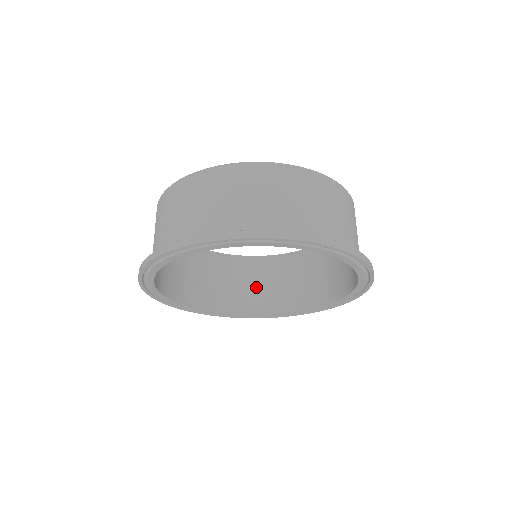
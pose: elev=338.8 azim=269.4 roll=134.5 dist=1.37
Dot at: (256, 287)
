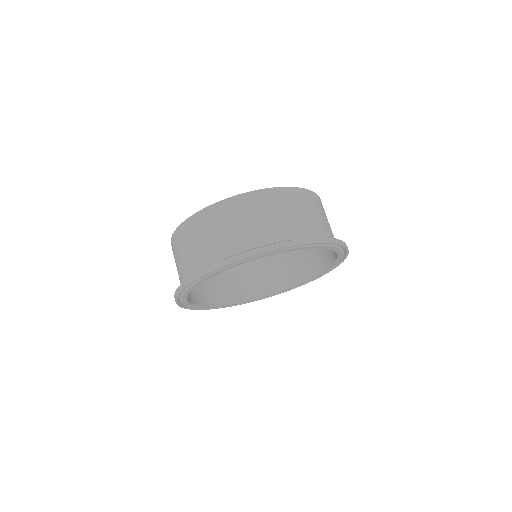
Dot at: (235, 280)
